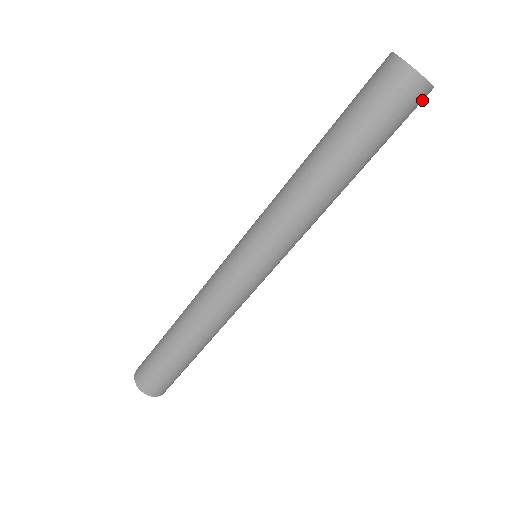
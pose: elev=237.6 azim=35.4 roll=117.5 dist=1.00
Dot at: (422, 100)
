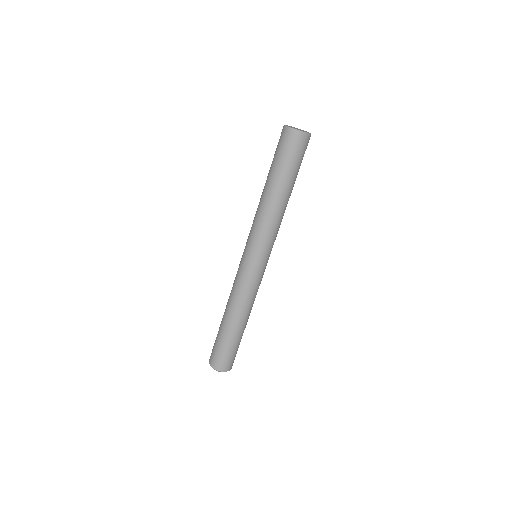
Dot at: occluded
